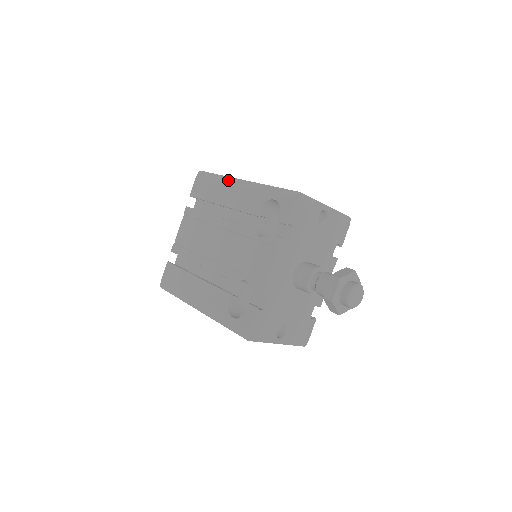
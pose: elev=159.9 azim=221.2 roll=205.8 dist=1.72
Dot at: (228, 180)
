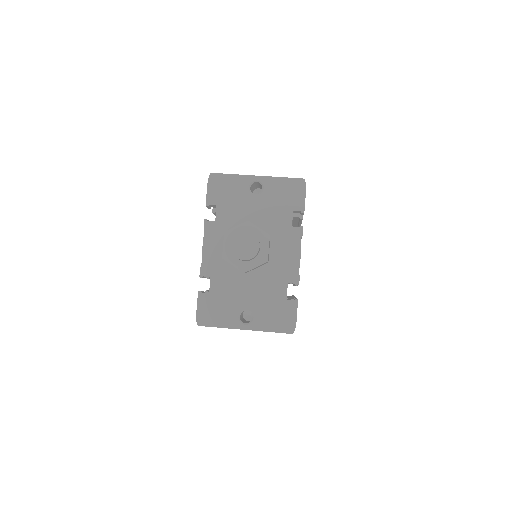
Dot at: occluded
